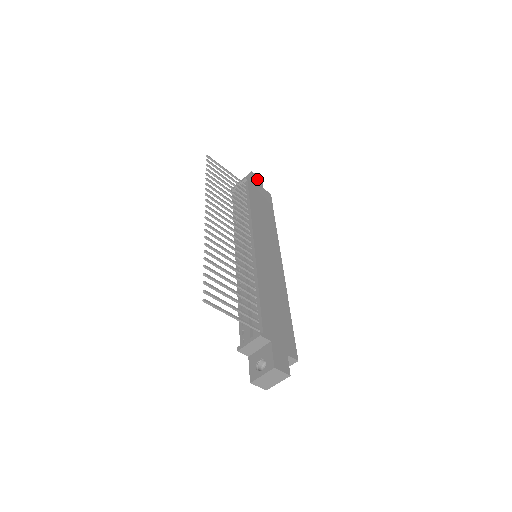
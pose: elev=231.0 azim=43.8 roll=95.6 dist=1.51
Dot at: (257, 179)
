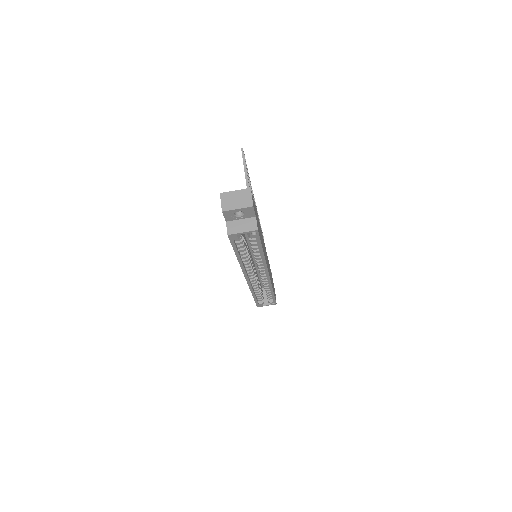
Dot at: occluded
